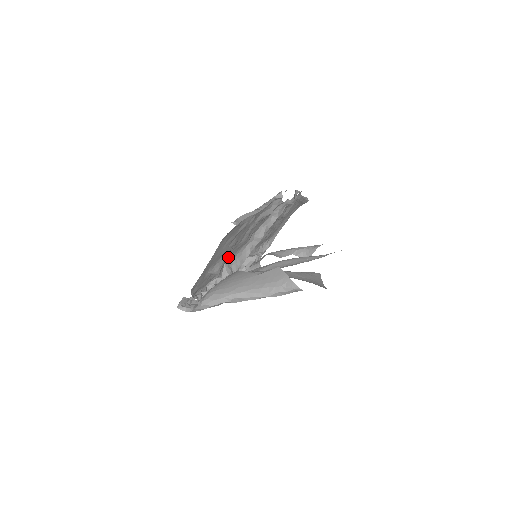
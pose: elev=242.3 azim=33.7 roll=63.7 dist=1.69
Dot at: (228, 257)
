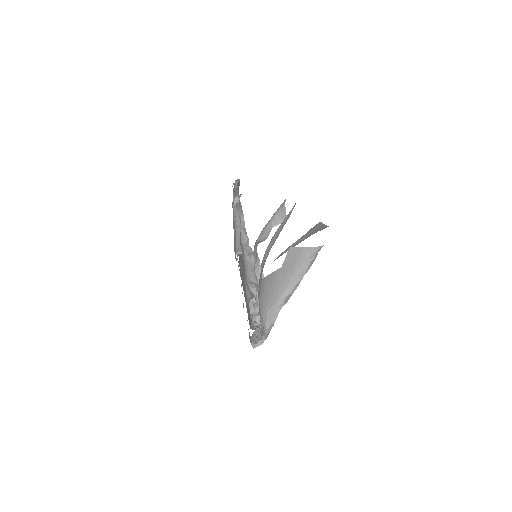
Dot at: occluded
